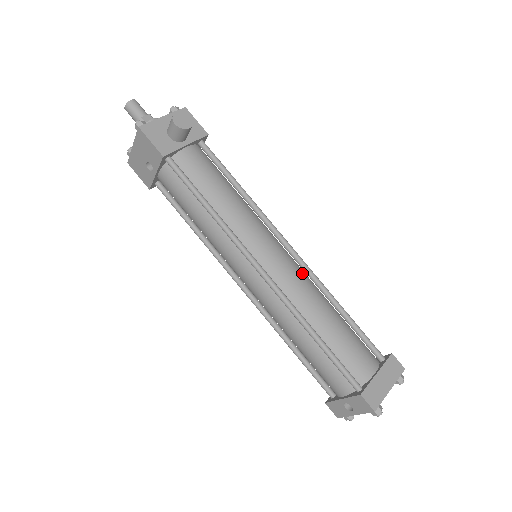
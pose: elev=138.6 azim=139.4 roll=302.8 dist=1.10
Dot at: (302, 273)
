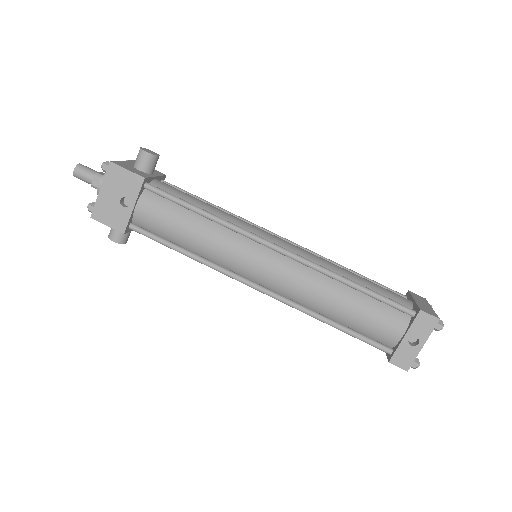
Dot at: occluded
